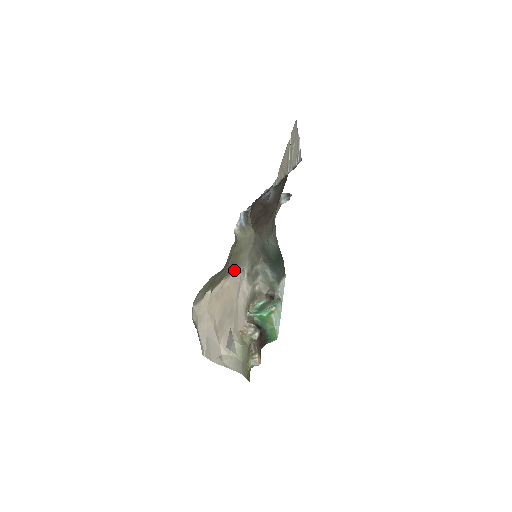
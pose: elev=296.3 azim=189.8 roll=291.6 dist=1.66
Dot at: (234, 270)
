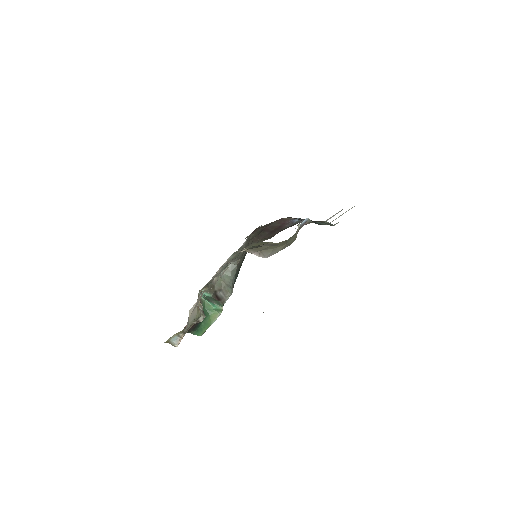
Dot at: (258, 251)
